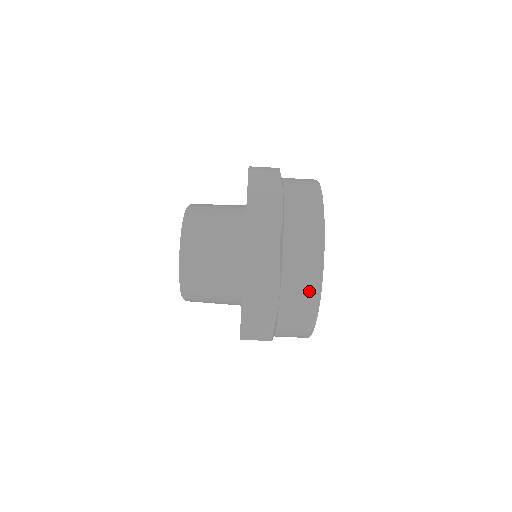
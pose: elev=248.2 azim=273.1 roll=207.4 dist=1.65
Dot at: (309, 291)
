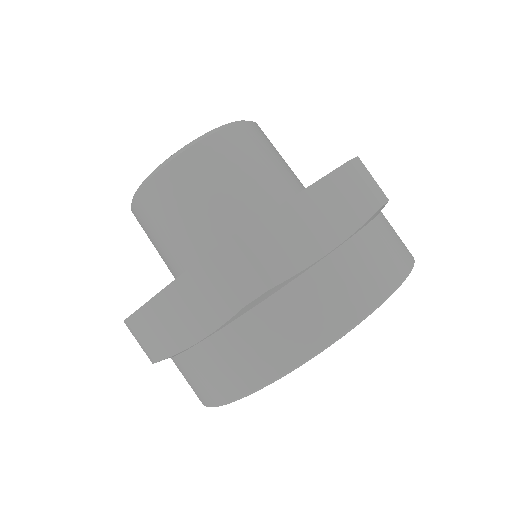
Dot at: (369, 287)
